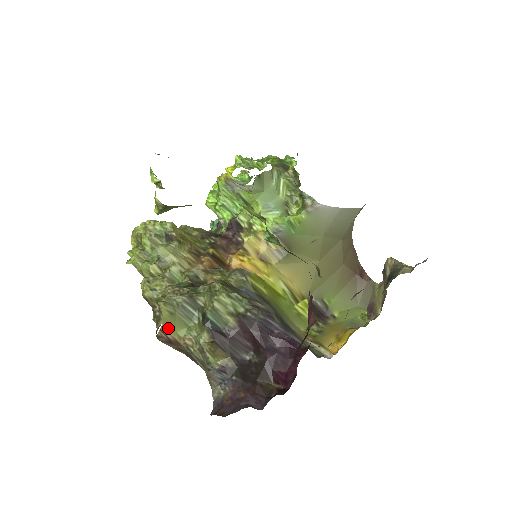
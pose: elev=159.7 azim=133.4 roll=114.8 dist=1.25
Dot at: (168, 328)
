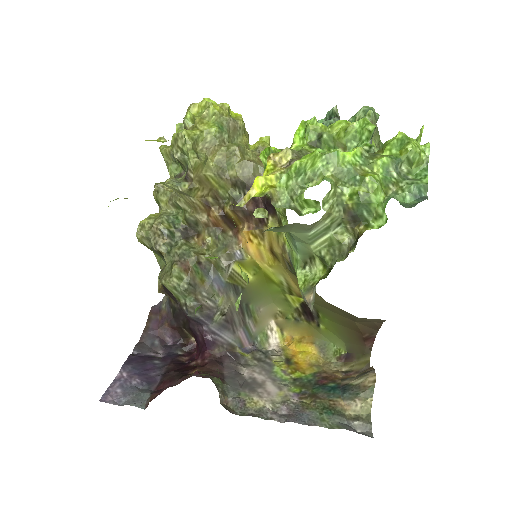
Dot at: occluded
